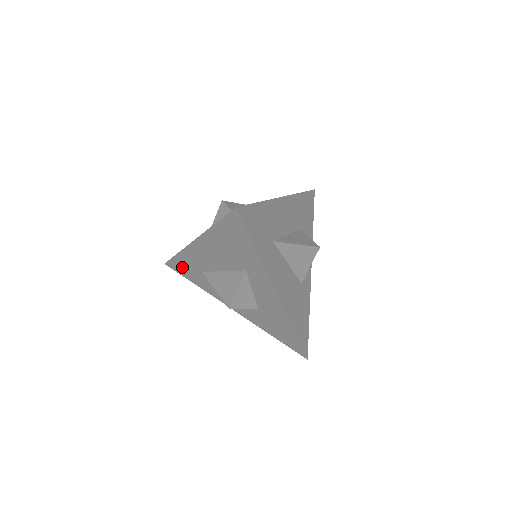
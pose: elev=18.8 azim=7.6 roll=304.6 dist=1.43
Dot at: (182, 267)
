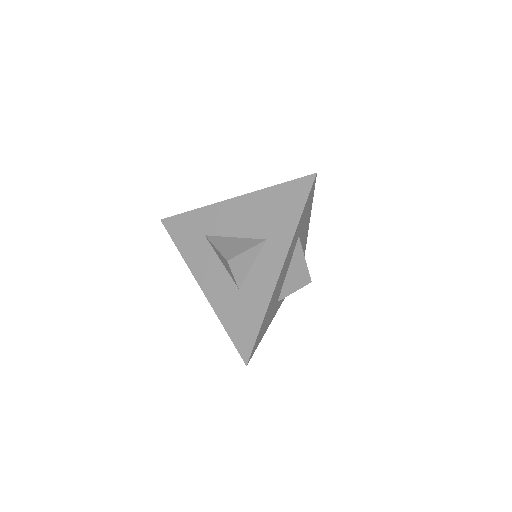
Dot at: (182, 226)
